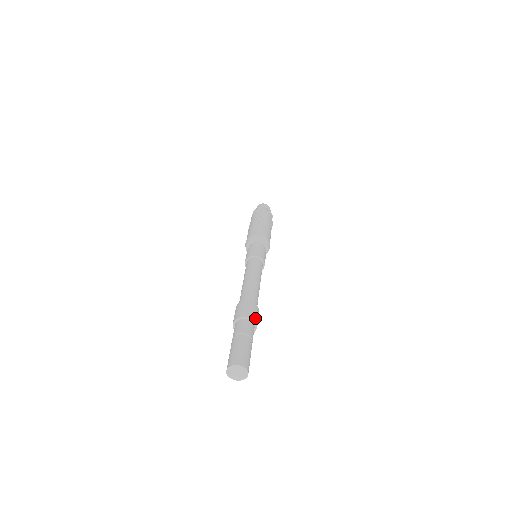
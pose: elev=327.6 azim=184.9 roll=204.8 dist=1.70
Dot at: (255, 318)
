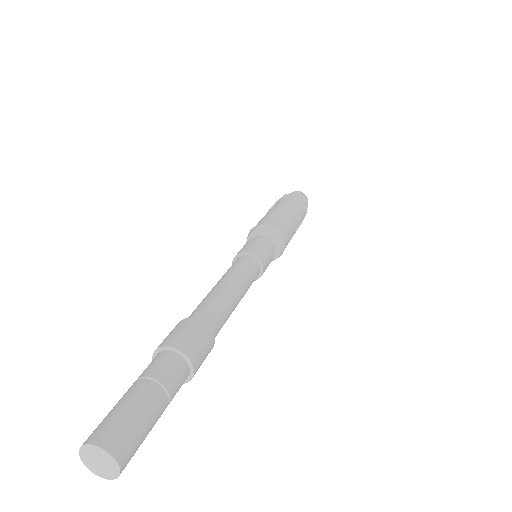
Dot at: occluded
